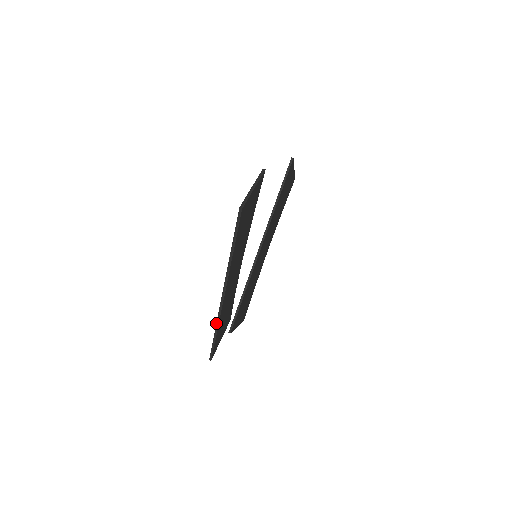
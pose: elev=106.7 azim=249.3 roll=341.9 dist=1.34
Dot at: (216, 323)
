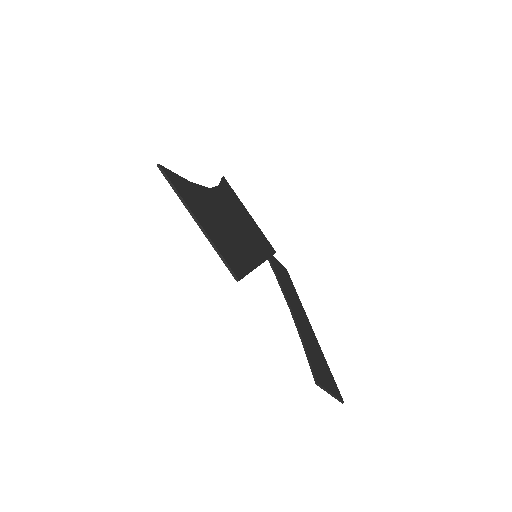
Dot at: occluded
